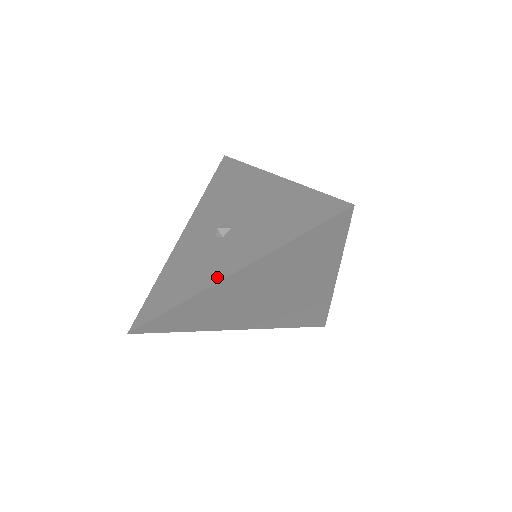
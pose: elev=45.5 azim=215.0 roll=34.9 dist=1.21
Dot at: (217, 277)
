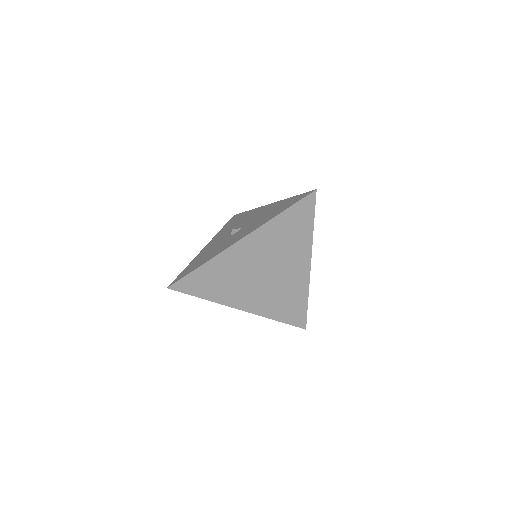
Dot at: (233, 243)
